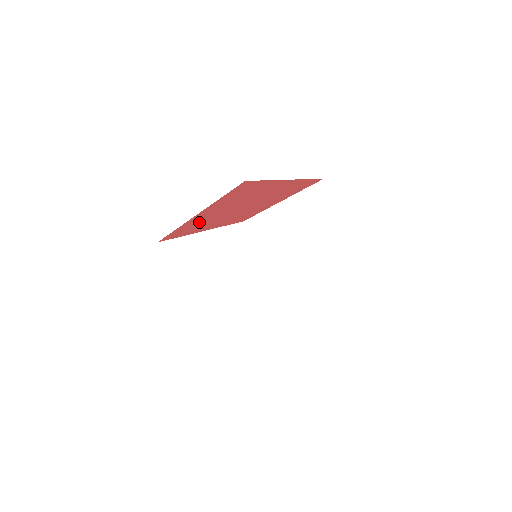
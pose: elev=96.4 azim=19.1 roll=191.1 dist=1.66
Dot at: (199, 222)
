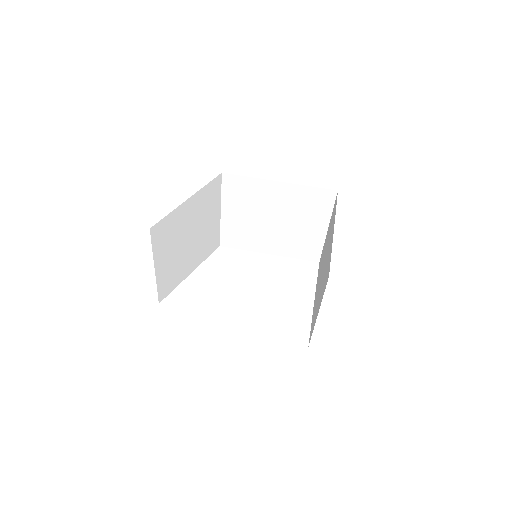
Dot at: occluded
